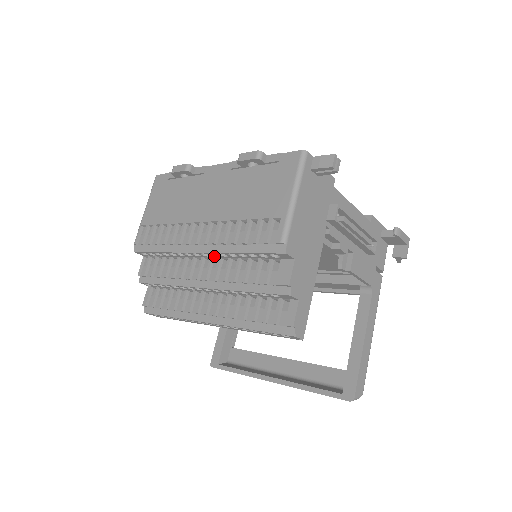
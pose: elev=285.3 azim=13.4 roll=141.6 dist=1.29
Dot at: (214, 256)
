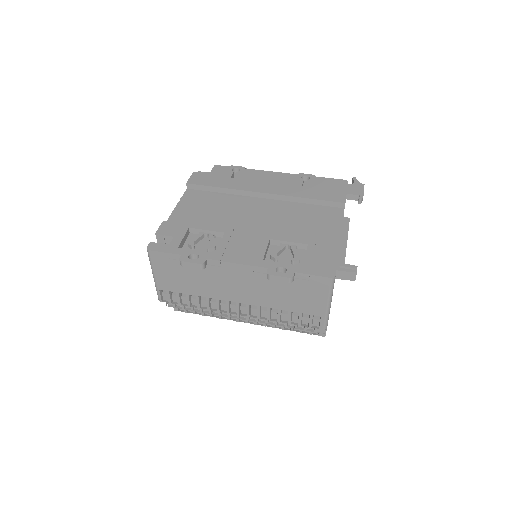
Dot at: occluded
